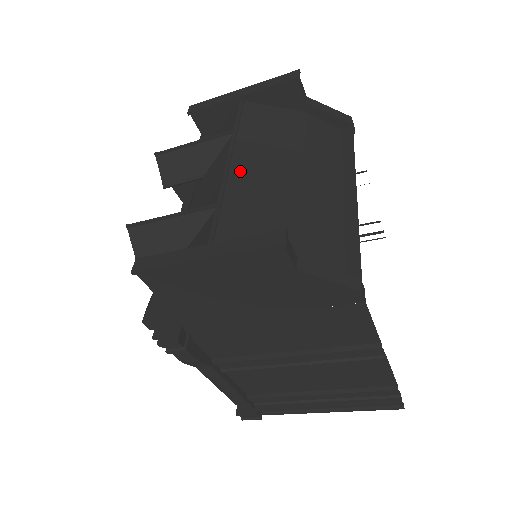
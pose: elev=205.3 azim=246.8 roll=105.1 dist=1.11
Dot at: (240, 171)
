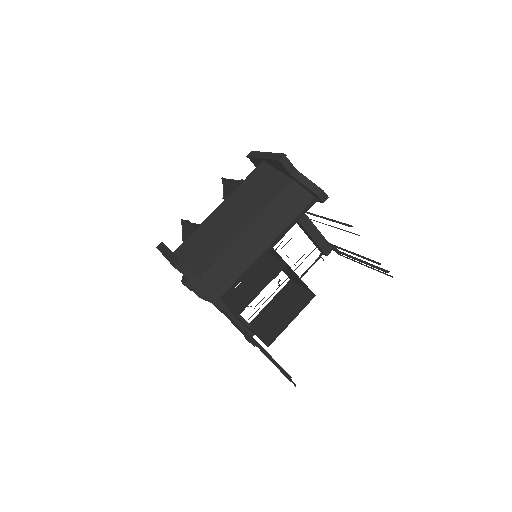
Dot at: (220, 213)
